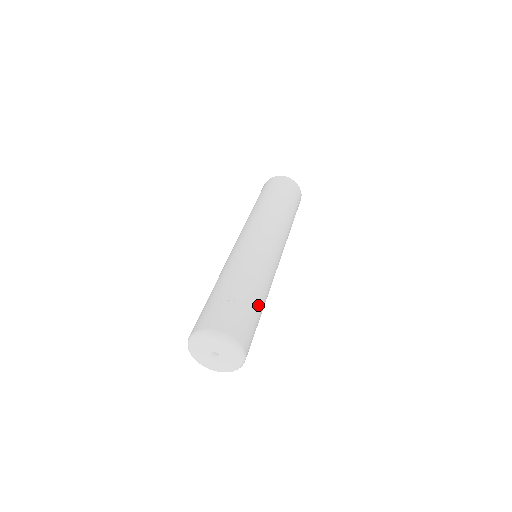
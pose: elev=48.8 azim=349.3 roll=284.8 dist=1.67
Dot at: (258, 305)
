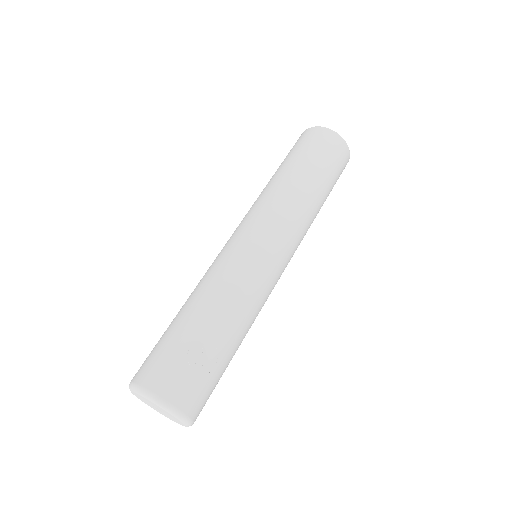
Dot at: (232, 355)
